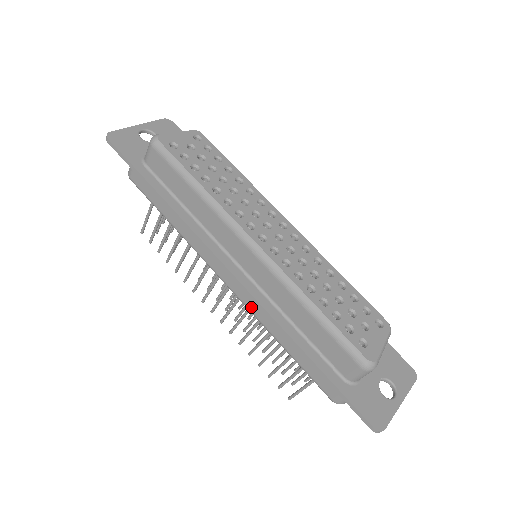
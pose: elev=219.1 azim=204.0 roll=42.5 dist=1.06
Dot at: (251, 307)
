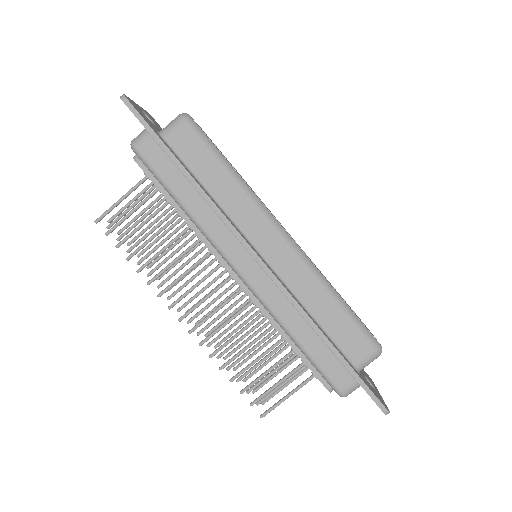
Dot at: (268, 298)
